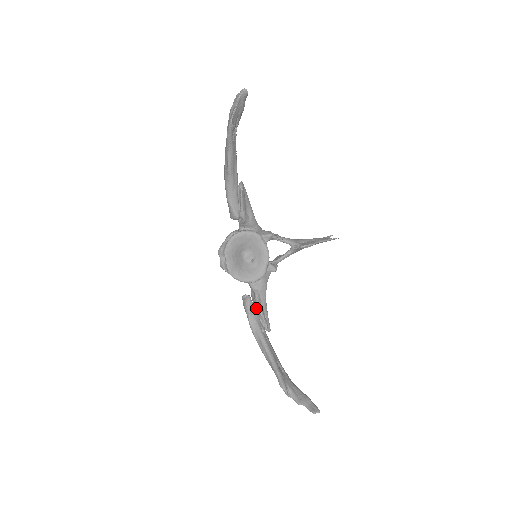
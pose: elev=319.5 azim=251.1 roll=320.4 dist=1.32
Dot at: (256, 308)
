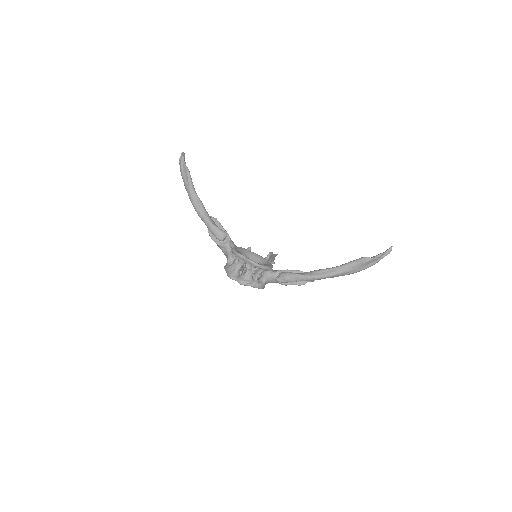
Dot at: occluded
